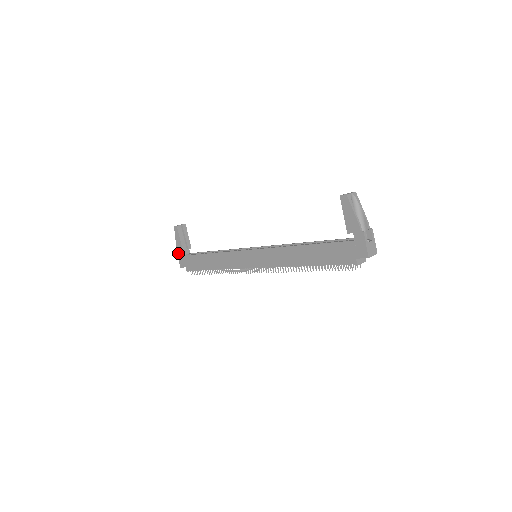
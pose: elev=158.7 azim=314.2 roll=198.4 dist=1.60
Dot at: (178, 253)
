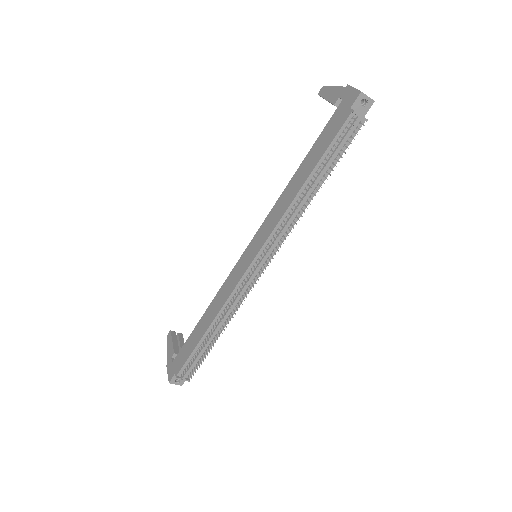
Dot at: (168, 364)
